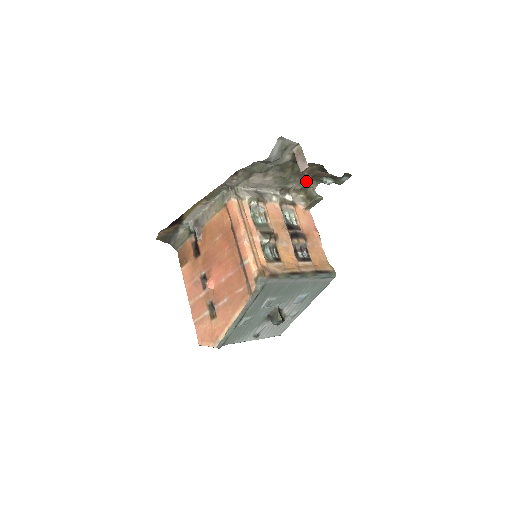
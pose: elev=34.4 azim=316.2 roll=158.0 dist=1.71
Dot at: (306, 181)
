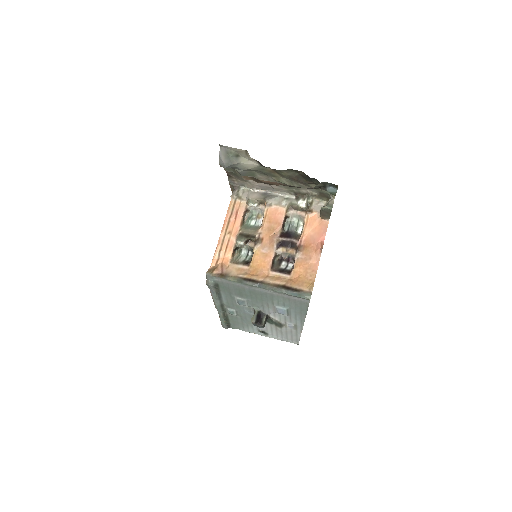
Dot at: occluded
